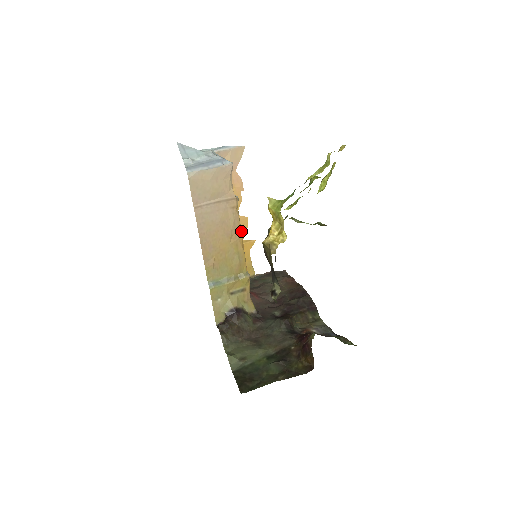
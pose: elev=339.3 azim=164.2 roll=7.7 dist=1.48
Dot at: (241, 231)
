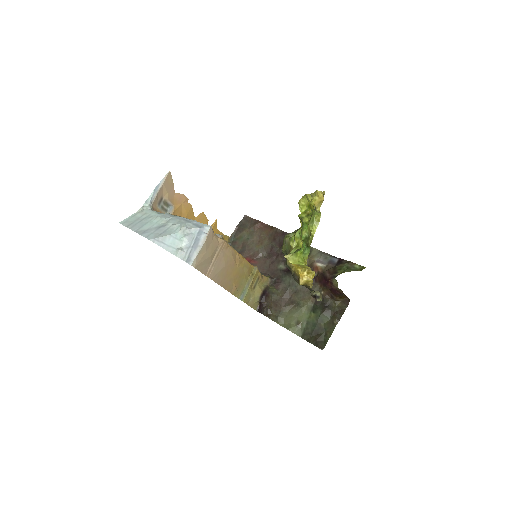
Dot at: occluded
